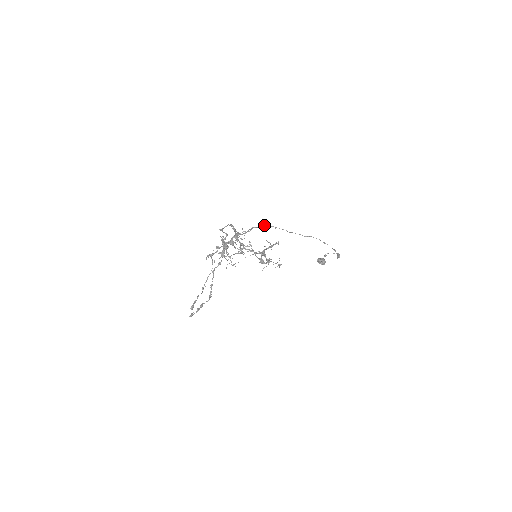
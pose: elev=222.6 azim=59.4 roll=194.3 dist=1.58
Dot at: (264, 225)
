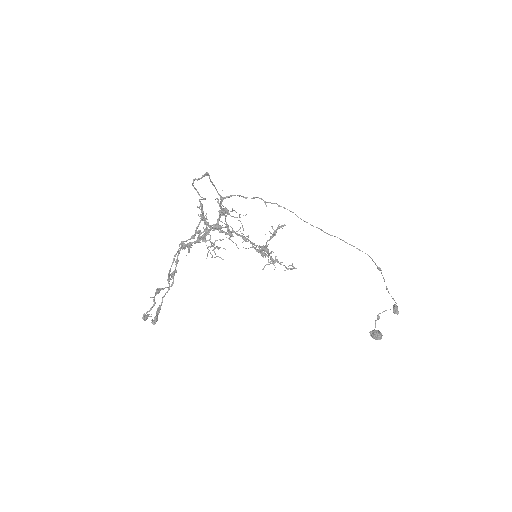
Dot at: (261, 199)
